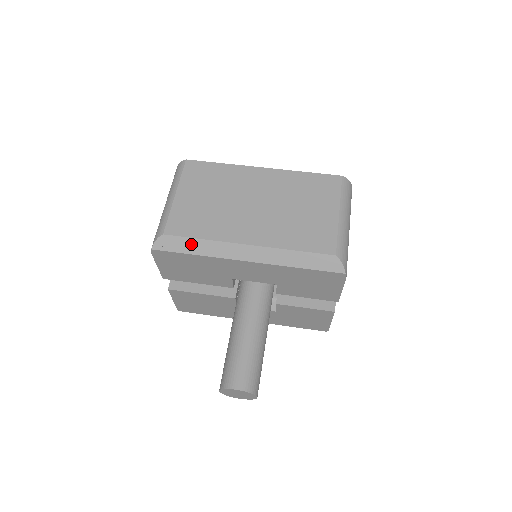
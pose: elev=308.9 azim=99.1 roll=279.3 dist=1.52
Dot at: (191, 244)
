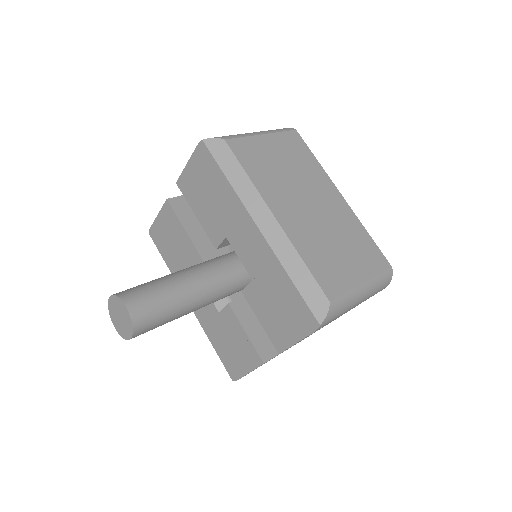
Dot at: (235, 169)
